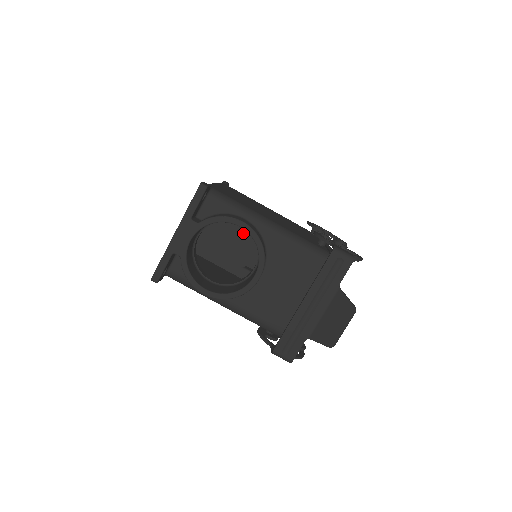
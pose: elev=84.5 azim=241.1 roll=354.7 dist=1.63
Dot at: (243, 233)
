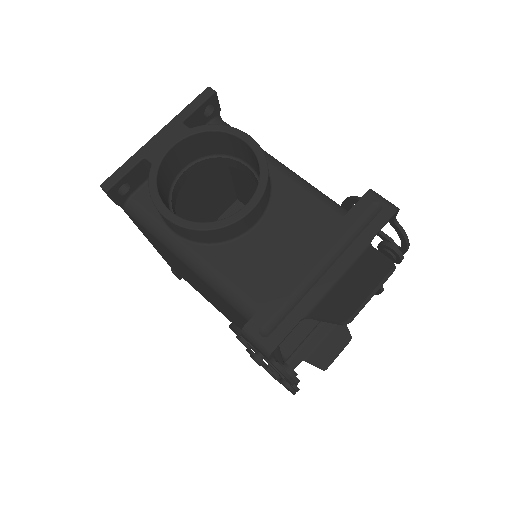
Dot at: occluded
